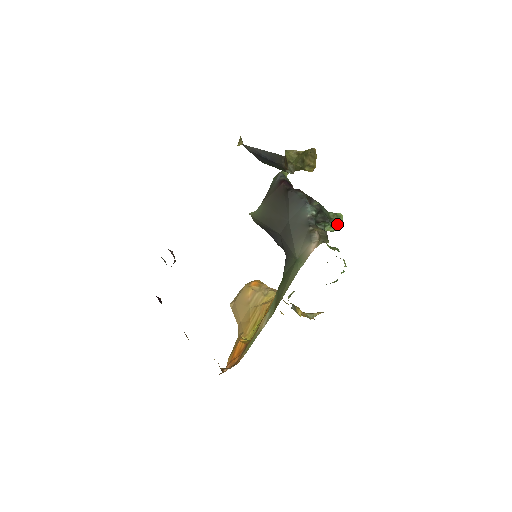
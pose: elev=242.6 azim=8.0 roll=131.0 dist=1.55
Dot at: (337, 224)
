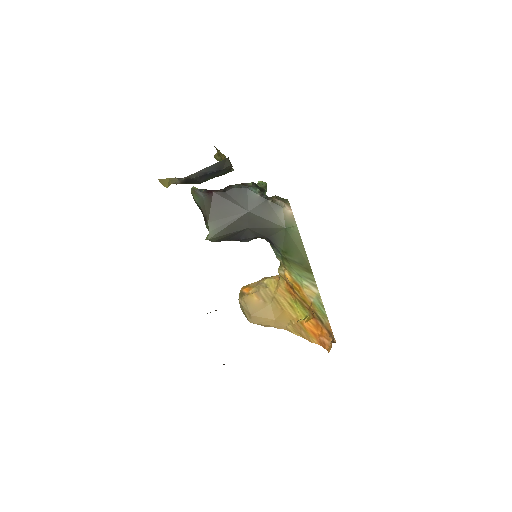
Dot at: (266, 189)
